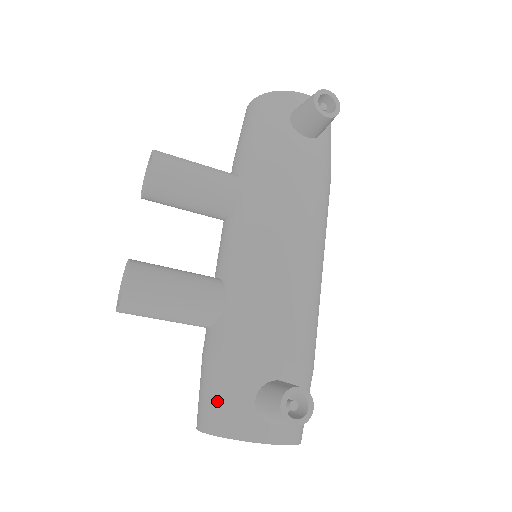
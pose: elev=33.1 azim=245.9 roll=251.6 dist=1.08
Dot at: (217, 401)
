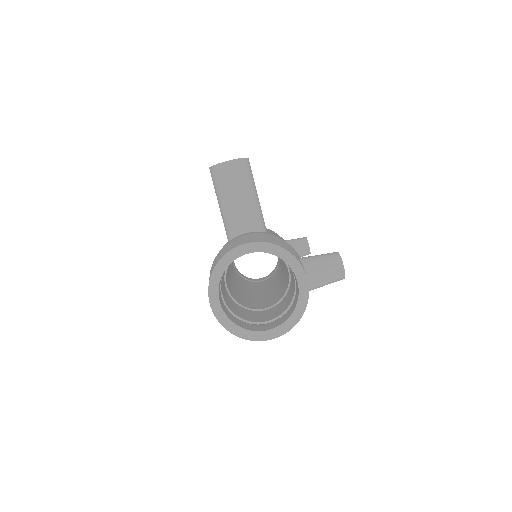
Dot at: (273, 239)
